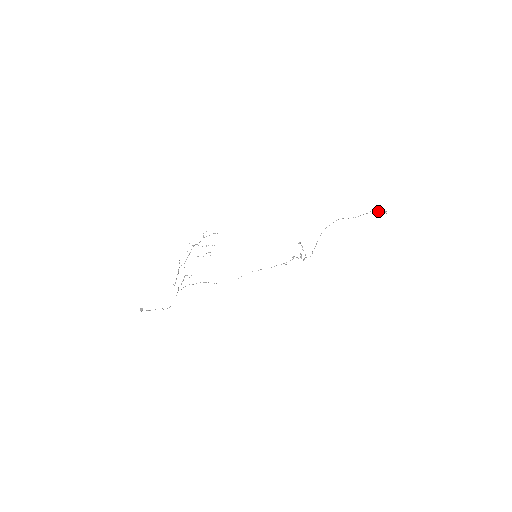
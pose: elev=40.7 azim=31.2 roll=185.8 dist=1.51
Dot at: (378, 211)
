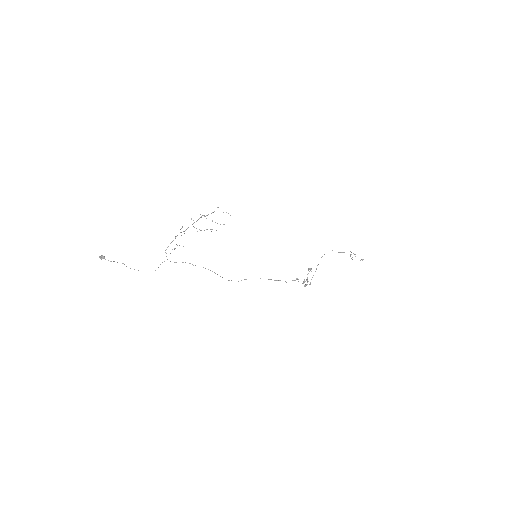
Dot at: (355, 254)
